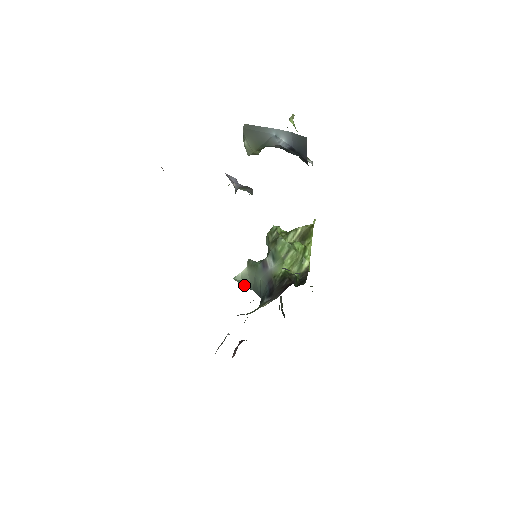
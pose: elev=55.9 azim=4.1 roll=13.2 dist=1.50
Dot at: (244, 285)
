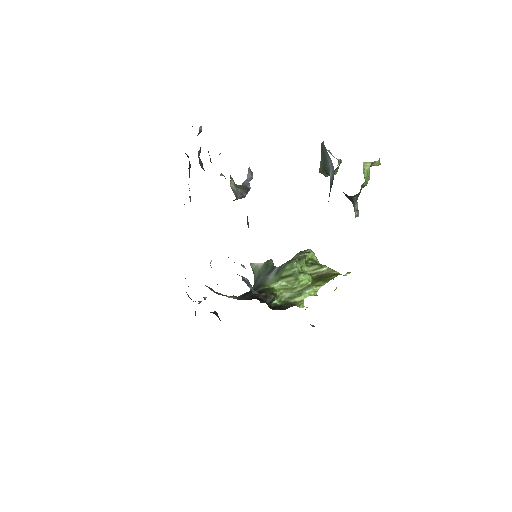
Dot at: occluded
